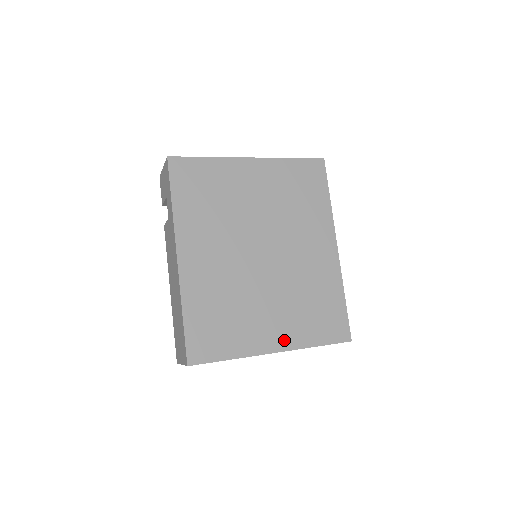
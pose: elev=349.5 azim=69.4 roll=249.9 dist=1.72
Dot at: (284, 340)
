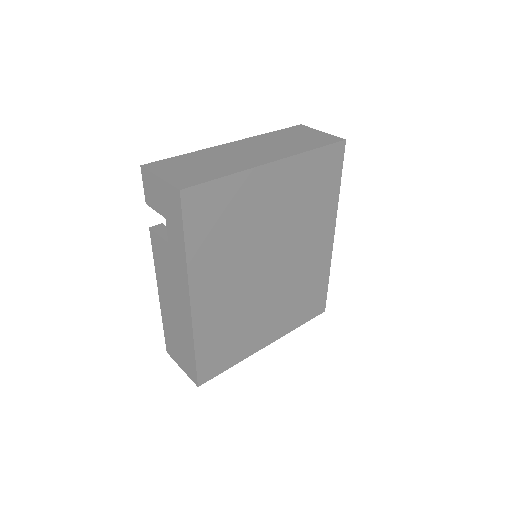
Dot at: (276, 333)
